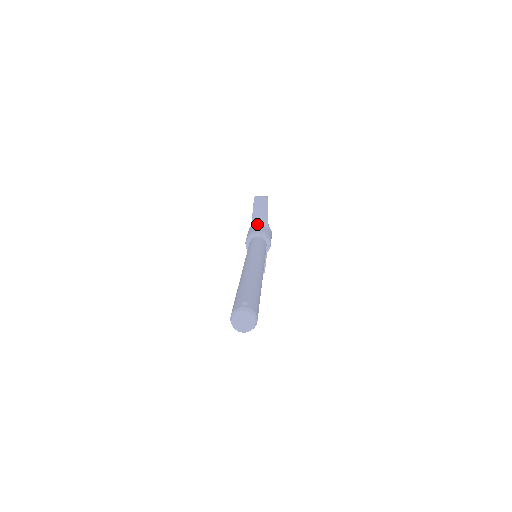
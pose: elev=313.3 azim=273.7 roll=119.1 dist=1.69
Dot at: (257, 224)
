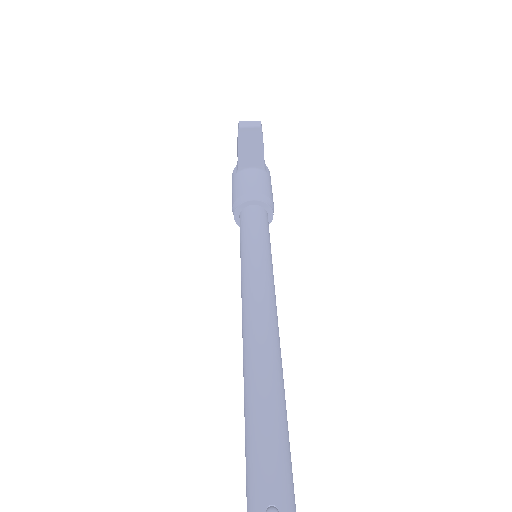
Dot at: (246, 168)
